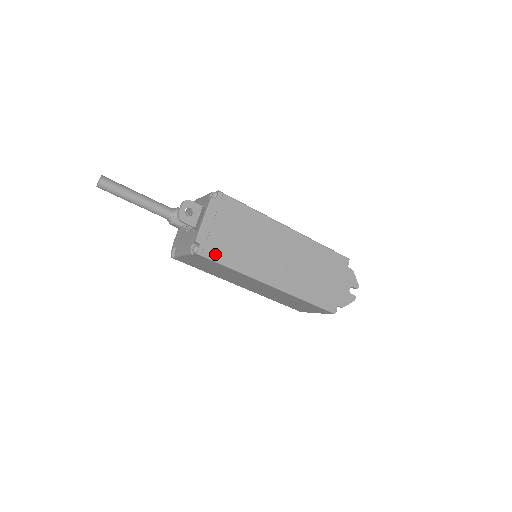
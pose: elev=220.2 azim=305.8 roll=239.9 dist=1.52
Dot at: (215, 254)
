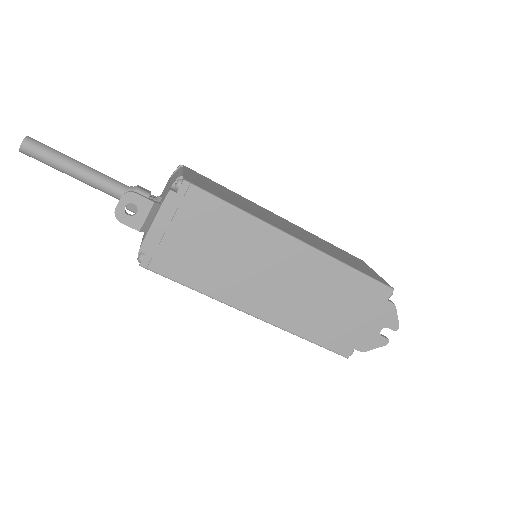
Dot at: (167, 268)
